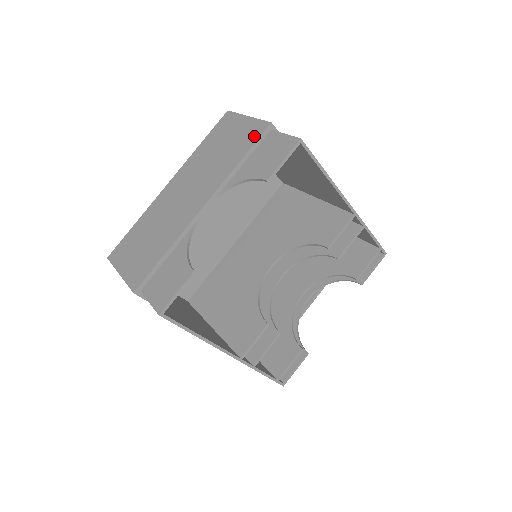
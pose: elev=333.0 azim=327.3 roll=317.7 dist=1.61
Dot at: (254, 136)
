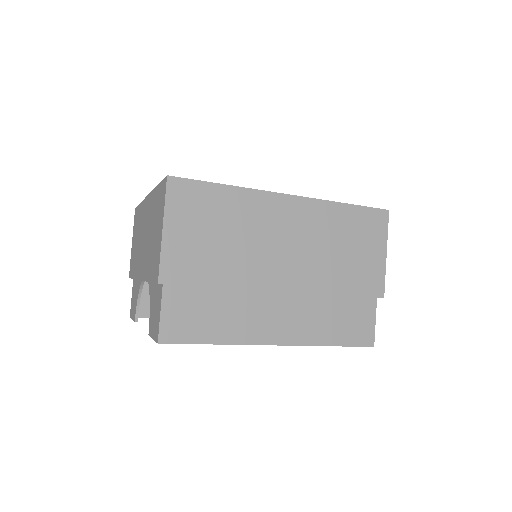
Dot at: (154, 273)
